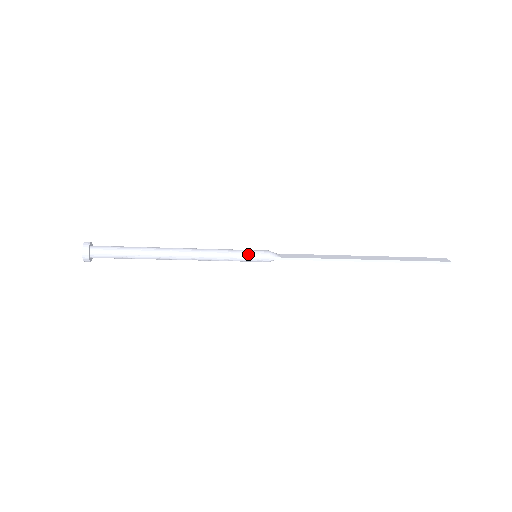
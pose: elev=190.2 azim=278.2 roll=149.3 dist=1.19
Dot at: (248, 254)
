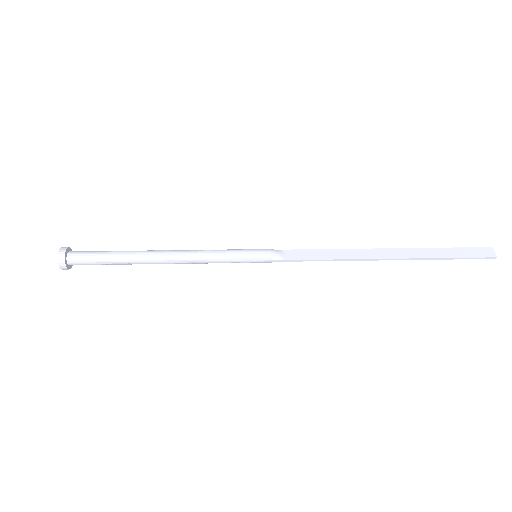
Dot at: (246, 258)
